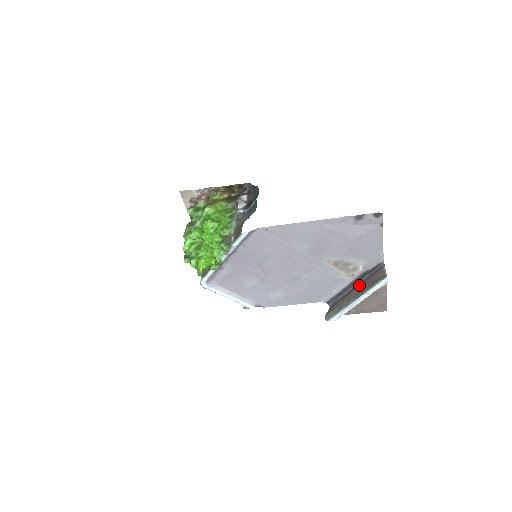
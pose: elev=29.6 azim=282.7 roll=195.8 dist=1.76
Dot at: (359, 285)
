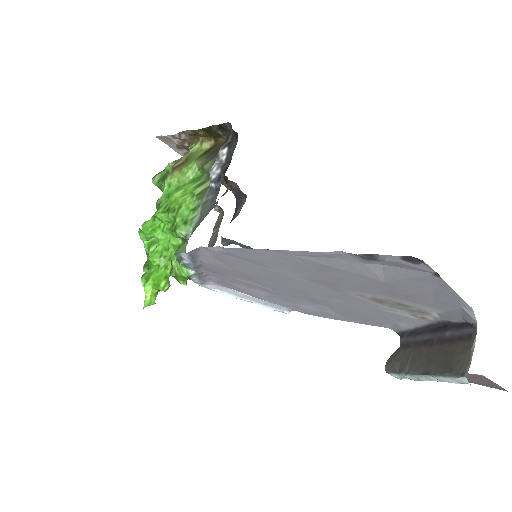
Dot at: (434, 343)
